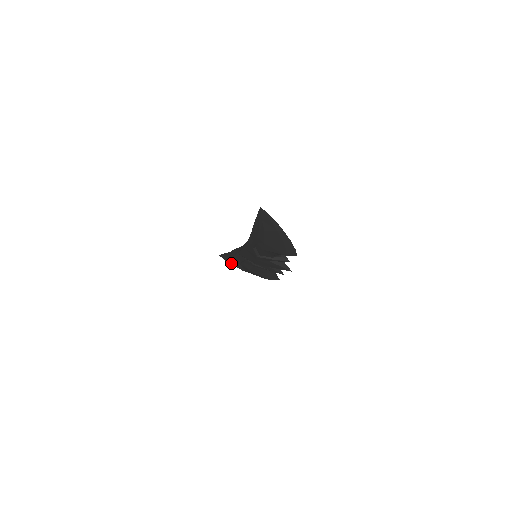
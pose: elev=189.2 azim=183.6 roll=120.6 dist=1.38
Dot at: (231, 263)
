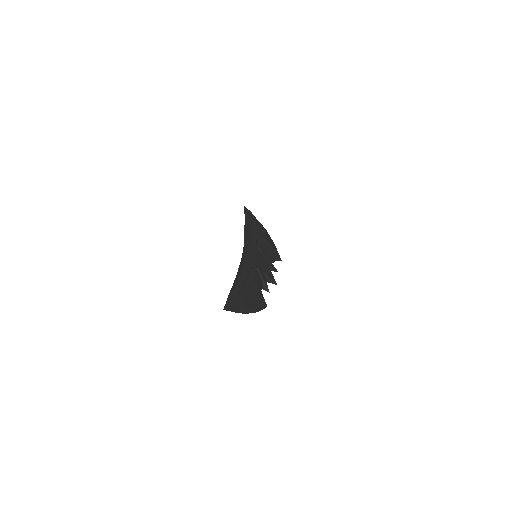
Dot at: occluded
